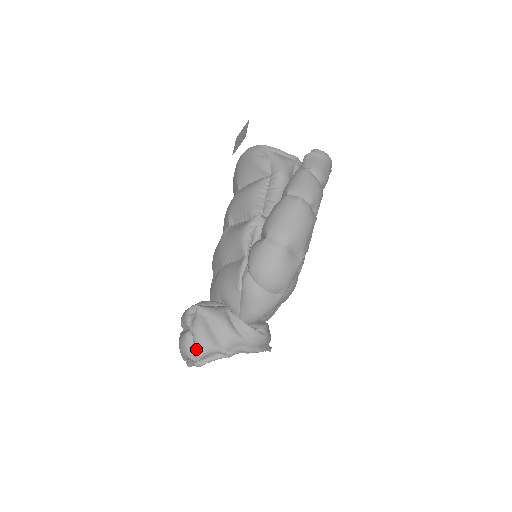
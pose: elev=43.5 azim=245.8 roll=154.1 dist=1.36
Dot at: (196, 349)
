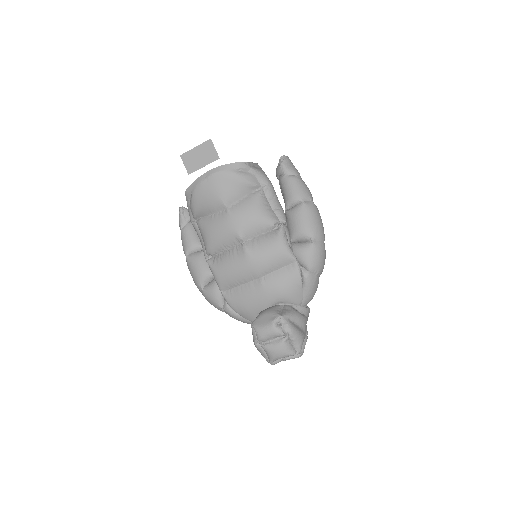
Dot at: (298, 346)
